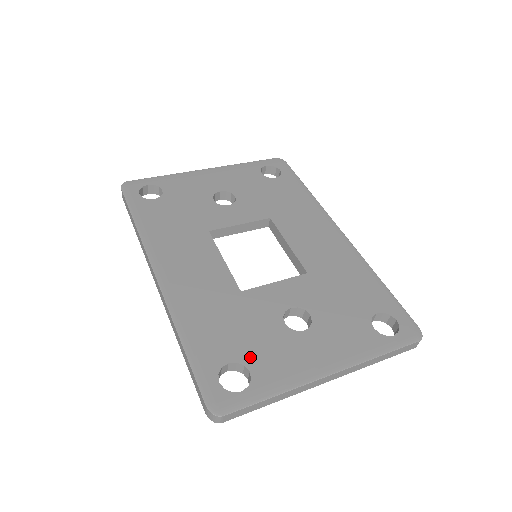
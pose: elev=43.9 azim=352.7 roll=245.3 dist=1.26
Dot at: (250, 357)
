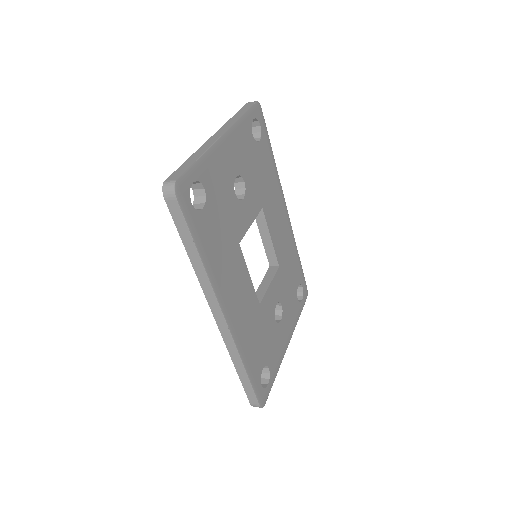
Dot at: (268, 358)
